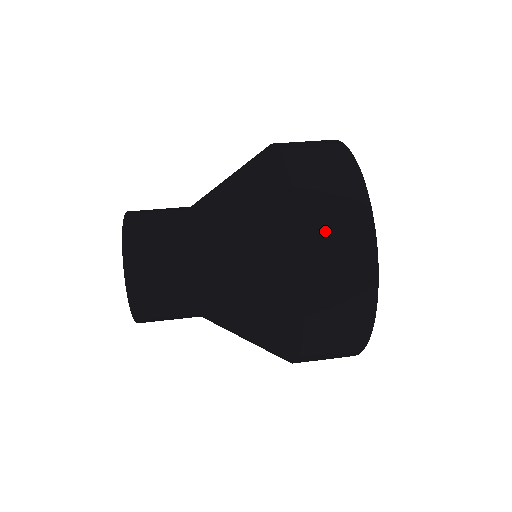
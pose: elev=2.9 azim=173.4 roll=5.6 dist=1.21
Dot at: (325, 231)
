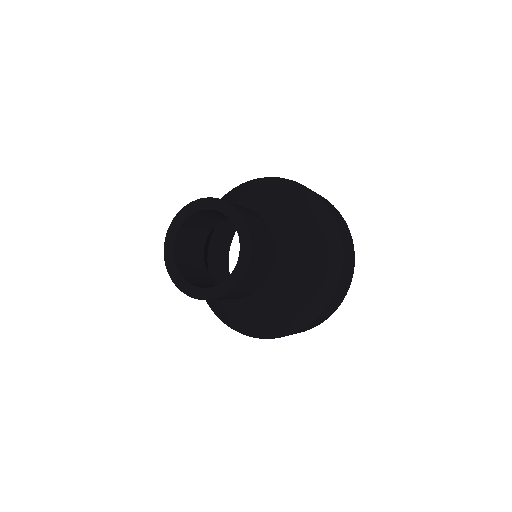
Dot at: (337, 298)
